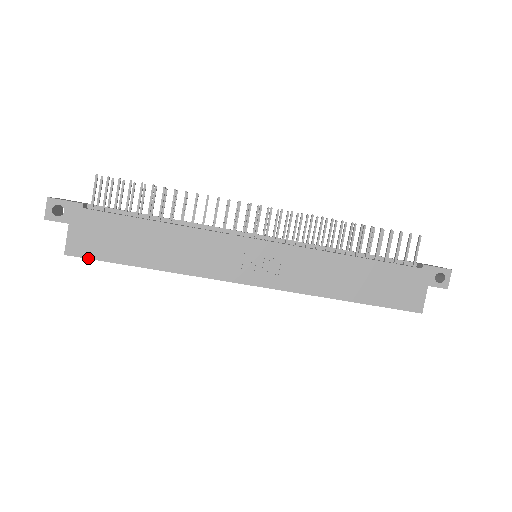
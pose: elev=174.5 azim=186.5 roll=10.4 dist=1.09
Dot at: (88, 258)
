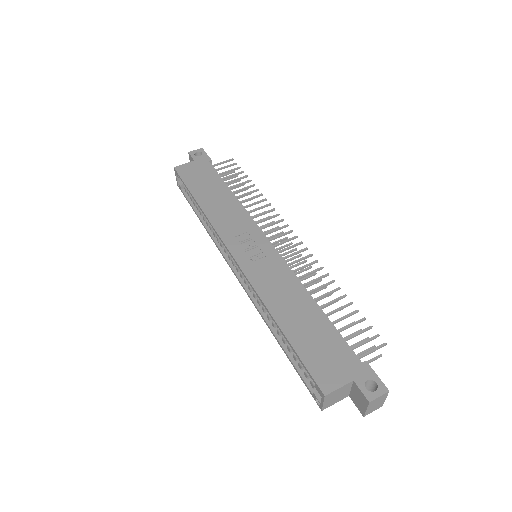
Dot at: (180, 176)
